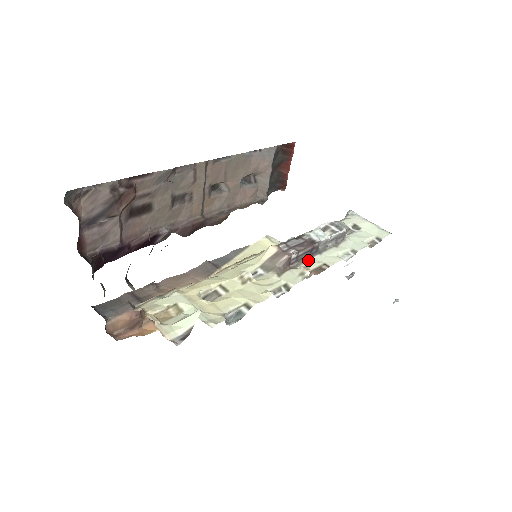
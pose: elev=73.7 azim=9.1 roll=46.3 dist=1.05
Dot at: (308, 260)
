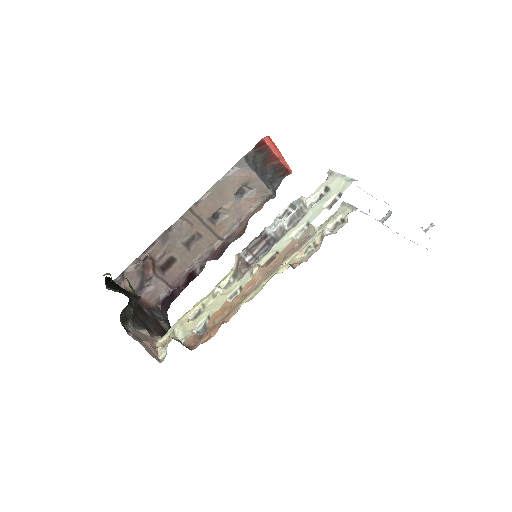
Dot at: (266, 253)
